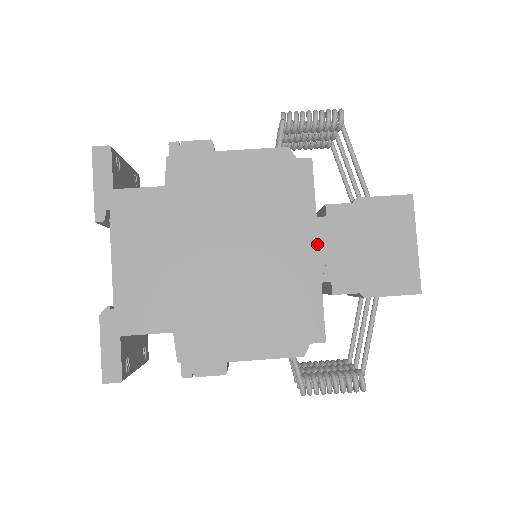
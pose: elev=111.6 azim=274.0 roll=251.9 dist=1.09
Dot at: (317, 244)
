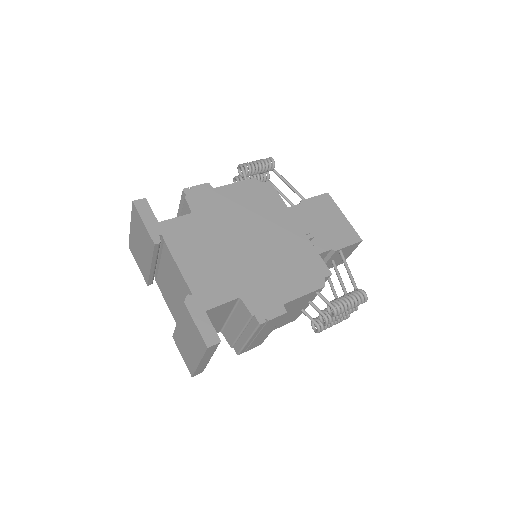
Dot at: (297, 223)
